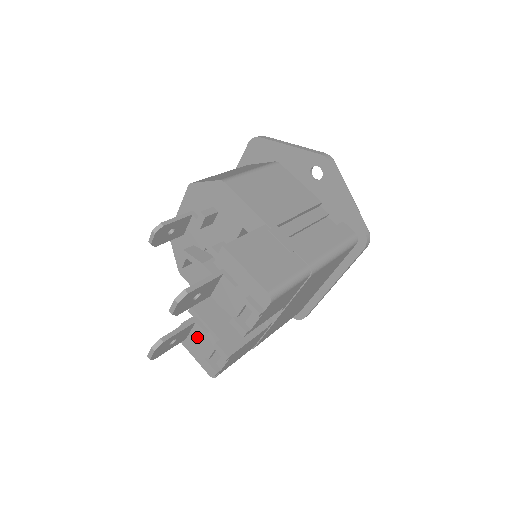
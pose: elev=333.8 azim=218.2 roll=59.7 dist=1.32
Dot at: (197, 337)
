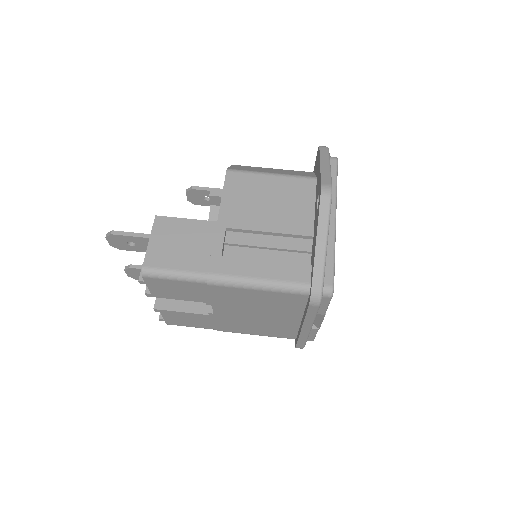
Dot at: occluded
